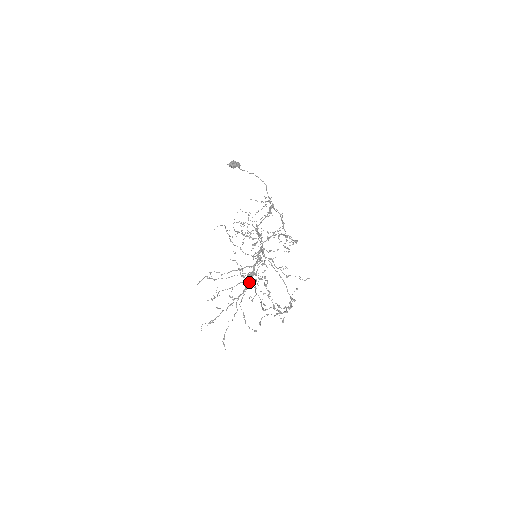
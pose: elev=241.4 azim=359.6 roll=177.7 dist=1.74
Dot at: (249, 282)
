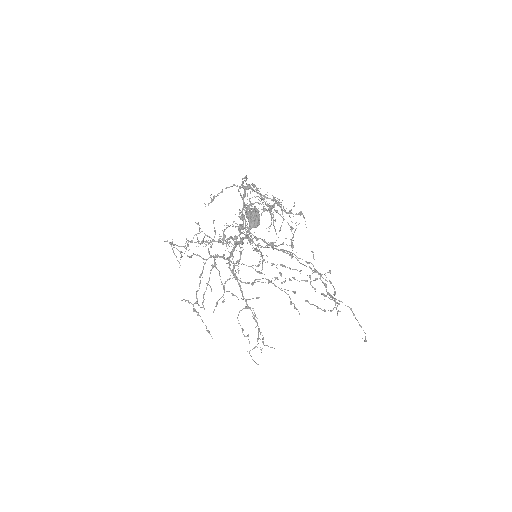
Dot at: occluded
